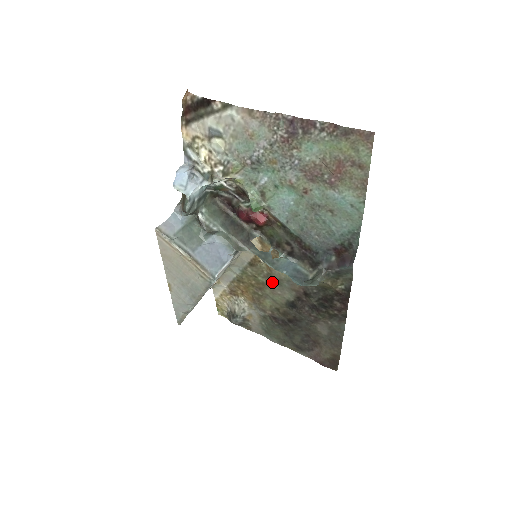
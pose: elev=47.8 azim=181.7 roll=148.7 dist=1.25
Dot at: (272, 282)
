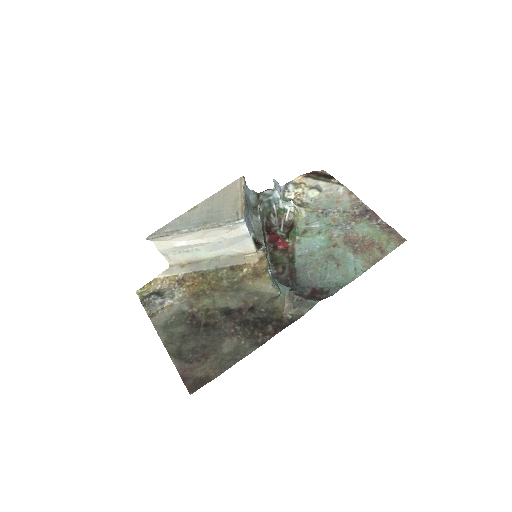
Dot at: (232, 288)
